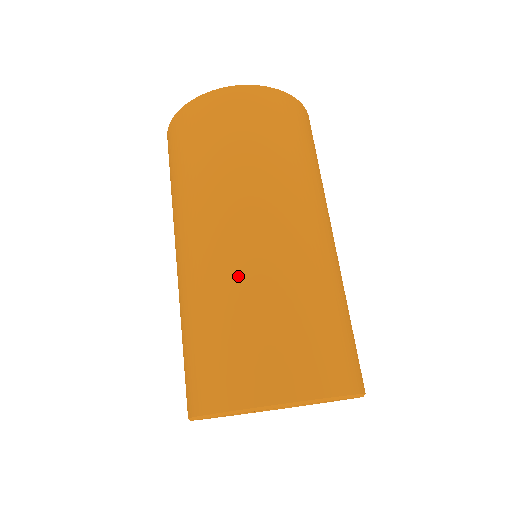
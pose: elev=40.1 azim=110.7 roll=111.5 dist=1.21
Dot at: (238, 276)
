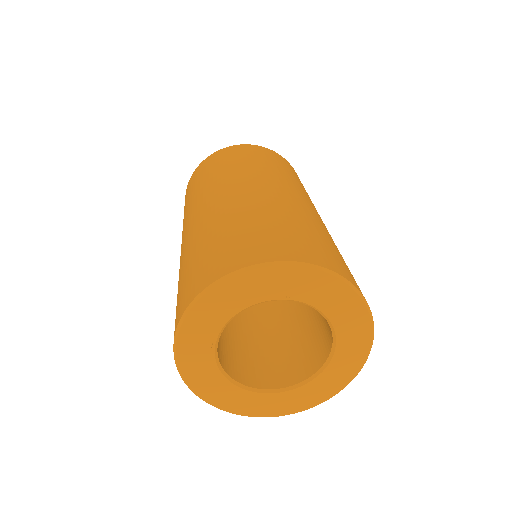
Dot at: (283, 205)
